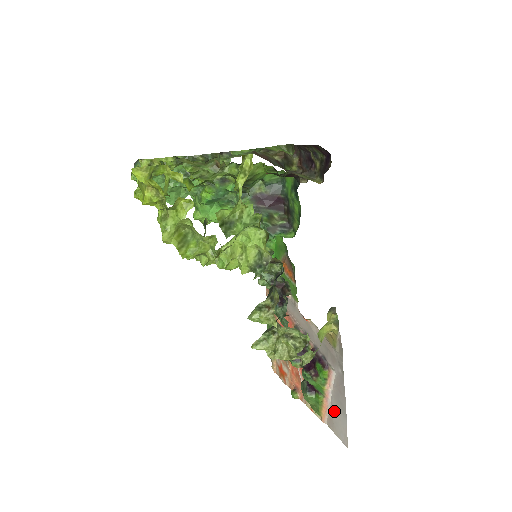
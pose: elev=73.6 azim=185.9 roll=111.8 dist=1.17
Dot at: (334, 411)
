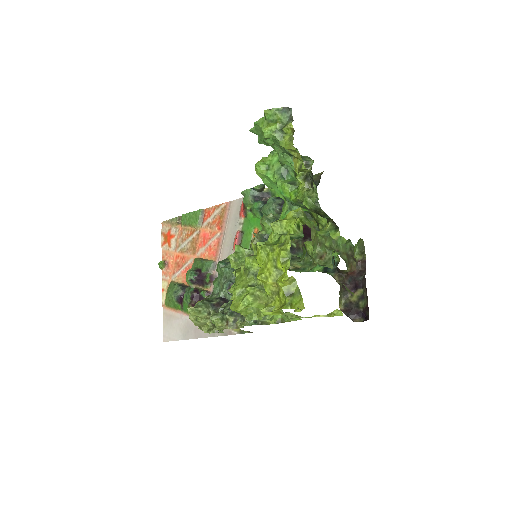
Dot at: (178, 322)
